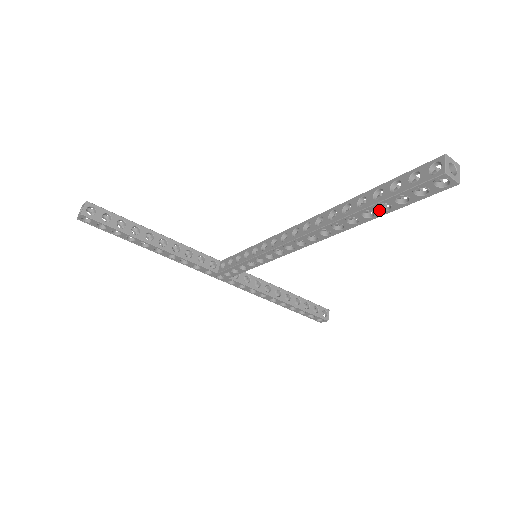
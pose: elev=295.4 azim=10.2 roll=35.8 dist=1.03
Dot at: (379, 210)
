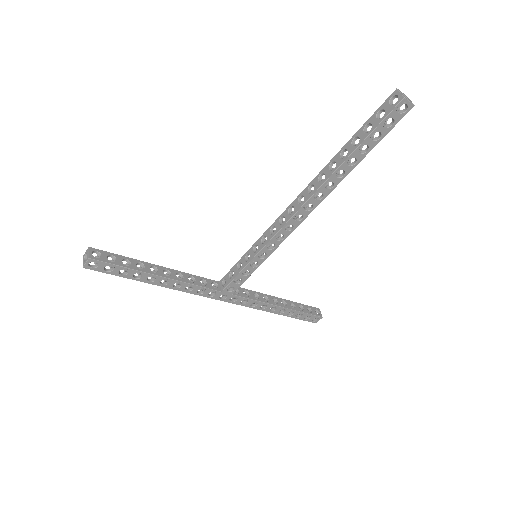
Dot at: (360, 154)
